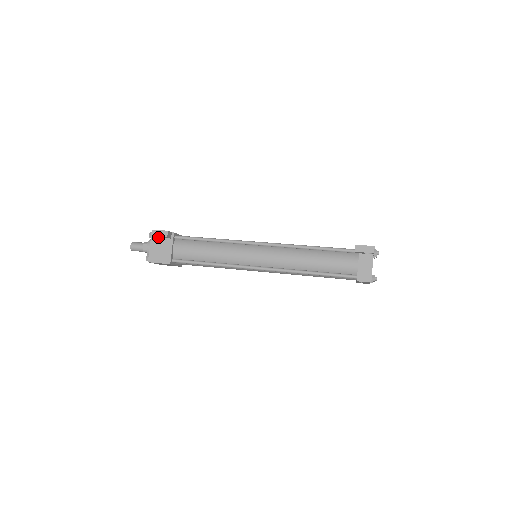
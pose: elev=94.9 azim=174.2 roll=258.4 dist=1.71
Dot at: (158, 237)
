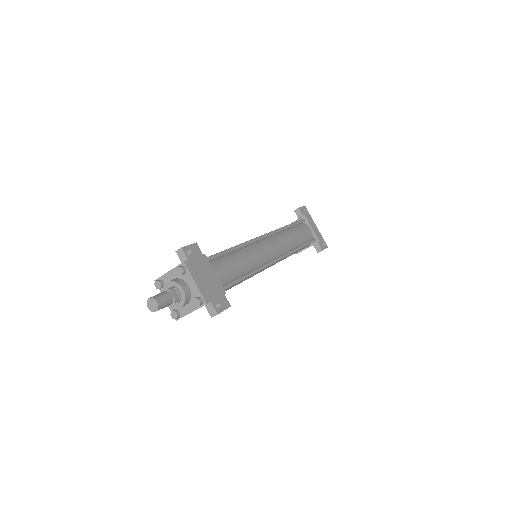
Dot at: (208, 305)
